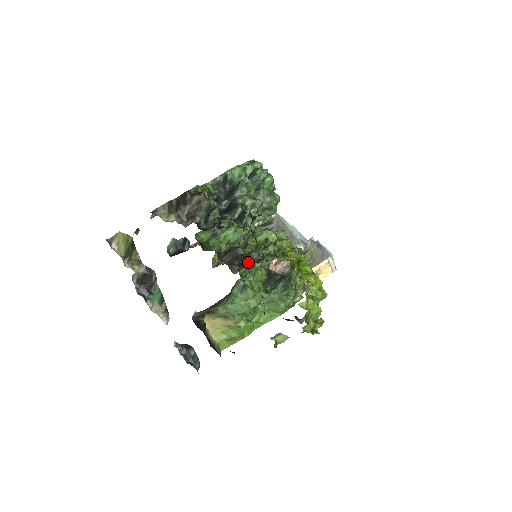
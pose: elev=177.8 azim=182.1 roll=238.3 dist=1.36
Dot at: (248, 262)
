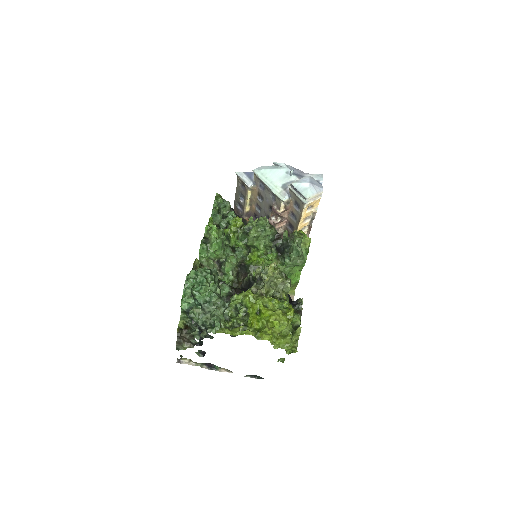
Dot at: occluded
